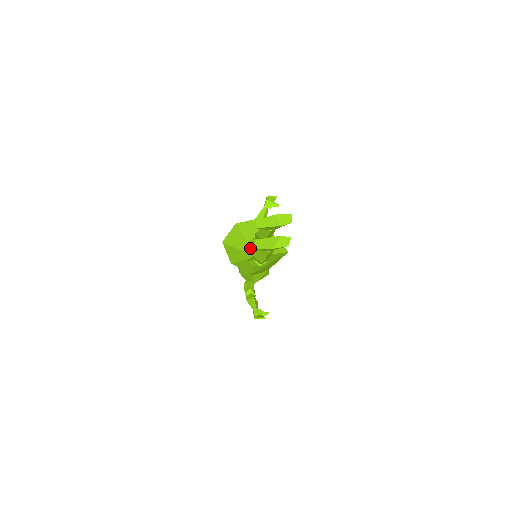
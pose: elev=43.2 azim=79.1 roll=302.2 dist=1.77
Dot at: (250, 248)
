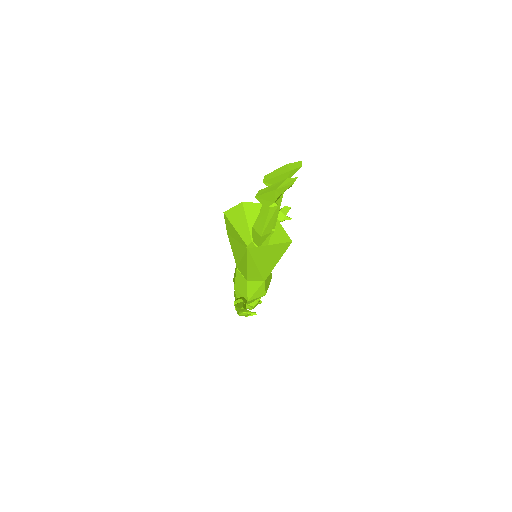
Dot at: occluded
